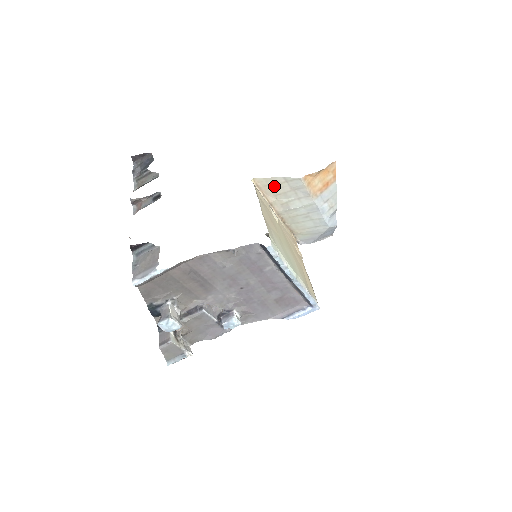
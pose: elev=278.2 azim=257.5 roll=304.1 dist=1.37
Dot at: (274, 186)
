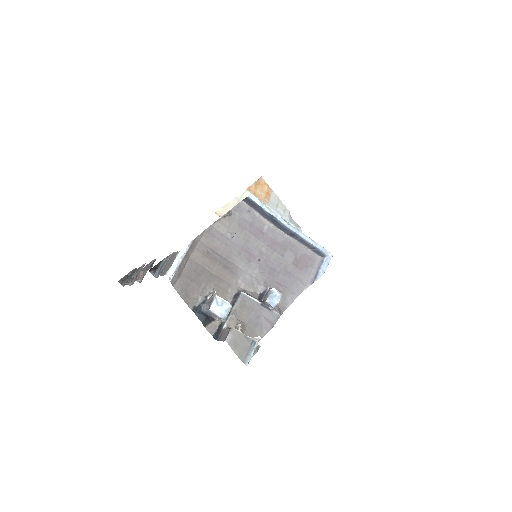
Dot at: occluded
